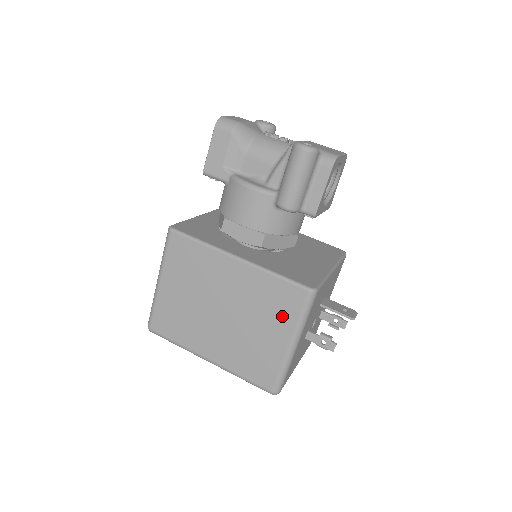
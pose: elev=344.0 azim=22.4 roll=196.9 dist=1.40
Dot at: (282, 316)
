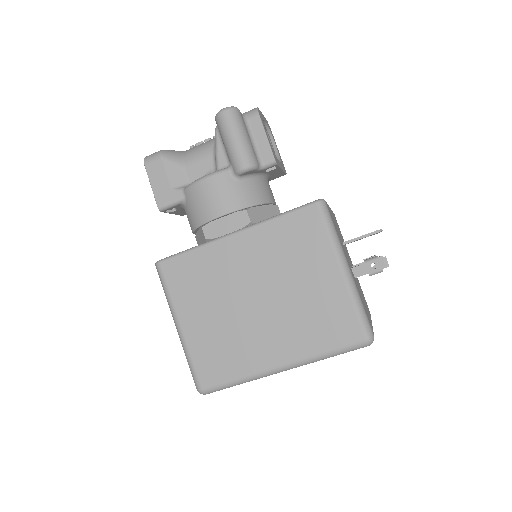
Dot at: (313, 249)
